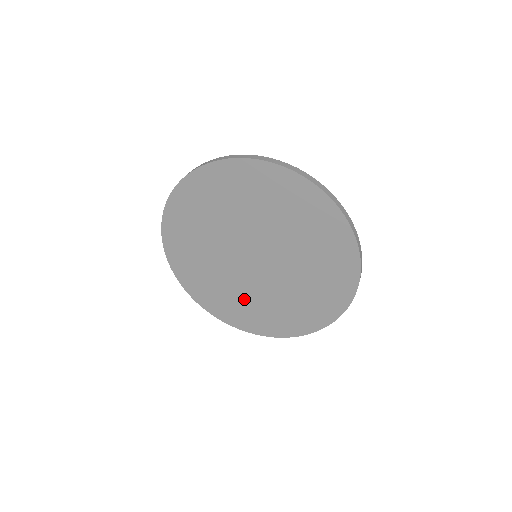
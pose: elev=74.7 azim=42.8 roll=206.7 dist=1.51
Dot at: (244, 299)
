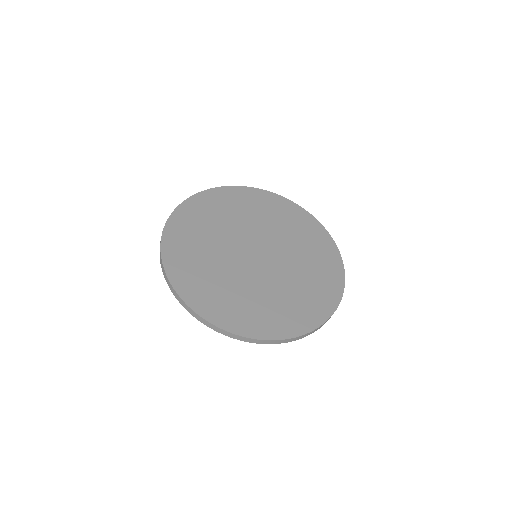
Dot at: (225, 284)
